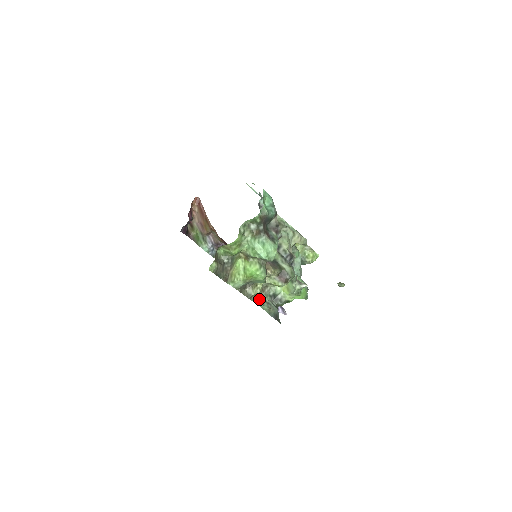
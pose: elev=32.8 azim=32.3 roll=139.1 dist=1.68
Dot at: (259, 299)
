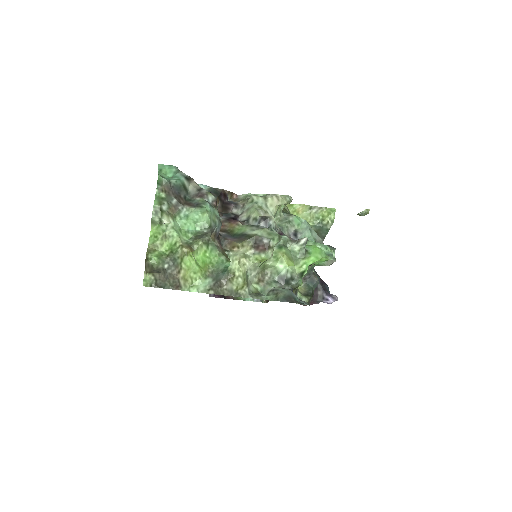
Dot at: (261, 293)
